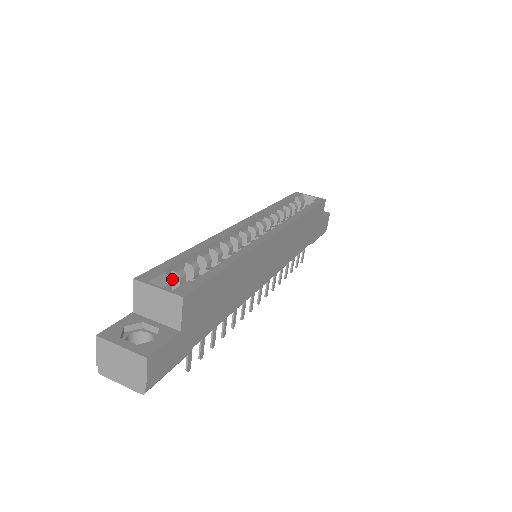
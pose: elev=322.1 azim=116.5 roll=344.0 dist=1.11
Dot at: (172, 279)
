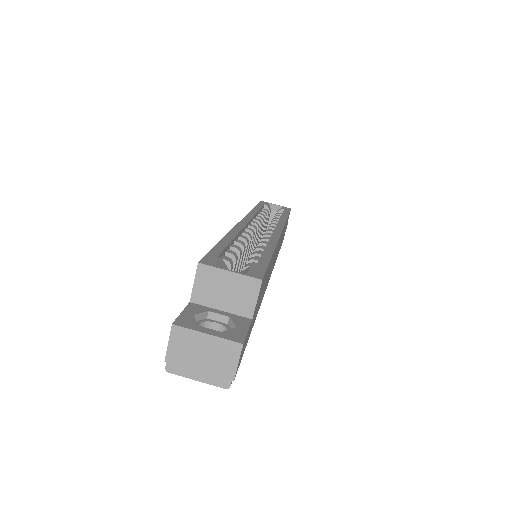
Dot at: occluded
